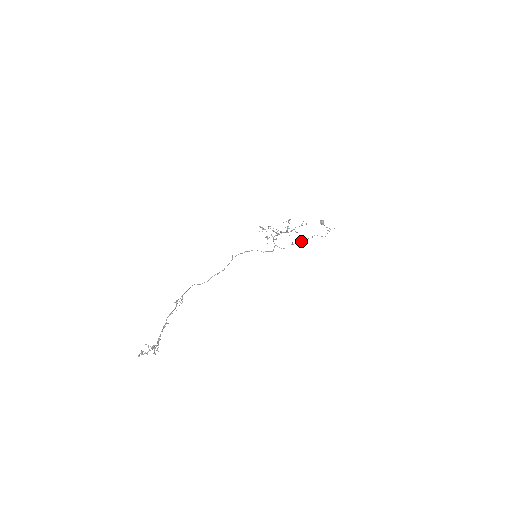
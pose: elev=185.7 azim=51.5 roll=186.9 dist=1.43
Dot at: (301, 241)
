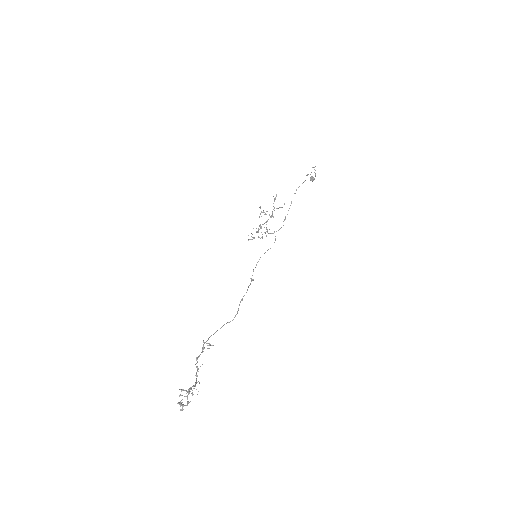
Dot at: occluded
